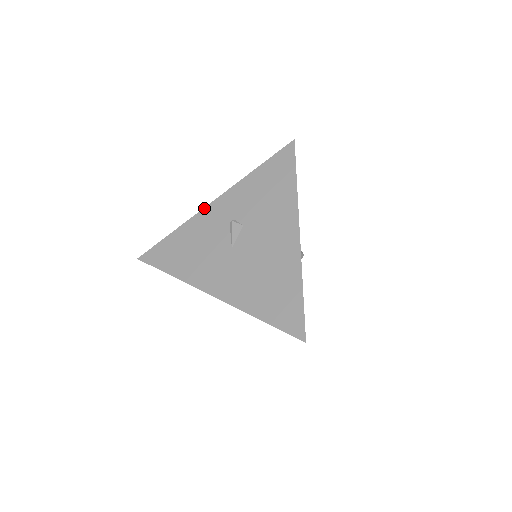
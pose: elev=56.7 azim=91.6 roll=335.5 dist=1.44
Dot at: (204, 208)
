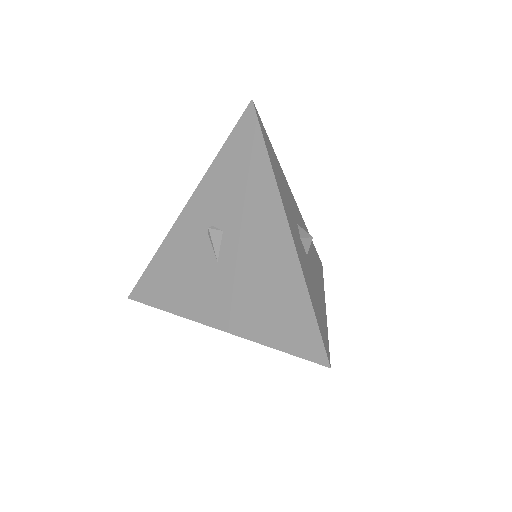
Dot at: (176, 220)
